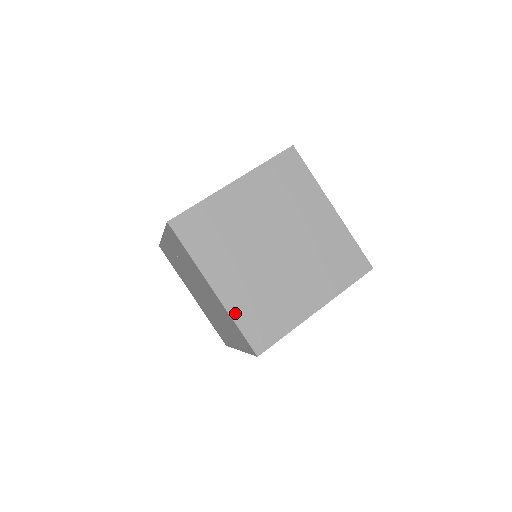
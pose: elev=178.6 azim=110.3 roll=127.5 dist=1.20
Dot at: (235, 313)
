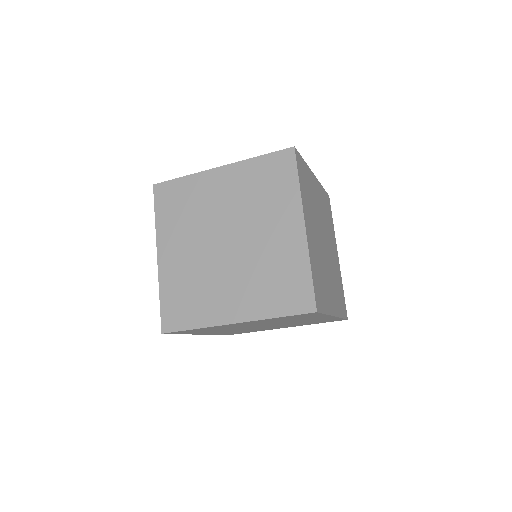
Dot at: (216, 334)
